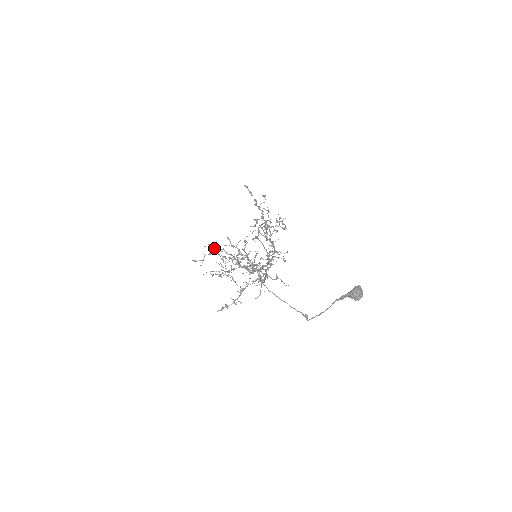
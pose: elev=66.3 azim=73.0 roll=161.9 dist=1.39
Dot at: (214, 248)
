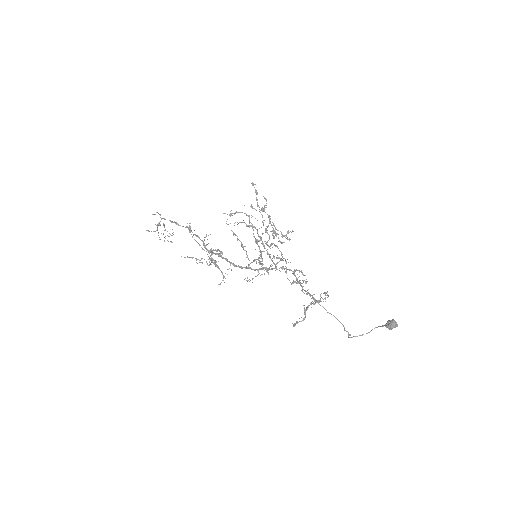
Dot at: (174, 222)
